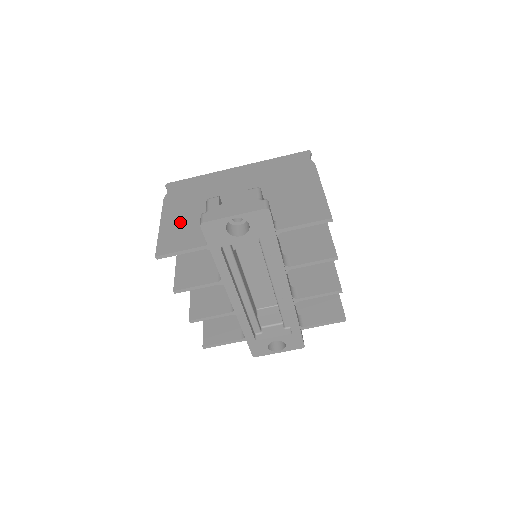
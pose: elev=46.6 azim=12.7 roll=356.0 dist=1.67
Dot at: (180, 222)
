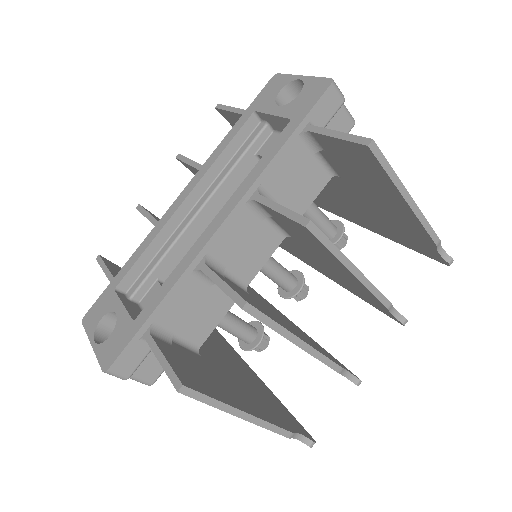
Dot at: occluded
